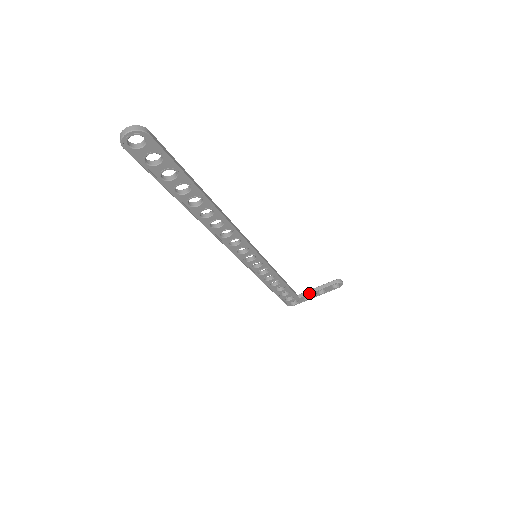
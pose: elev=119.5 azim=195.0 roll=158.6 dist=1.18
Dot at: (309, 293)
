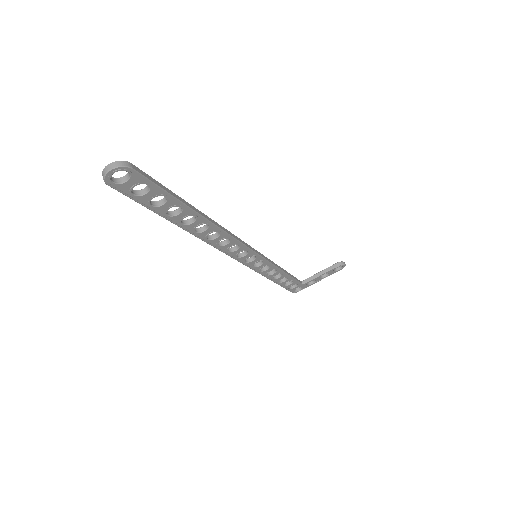
Dot at: (312, 279)
